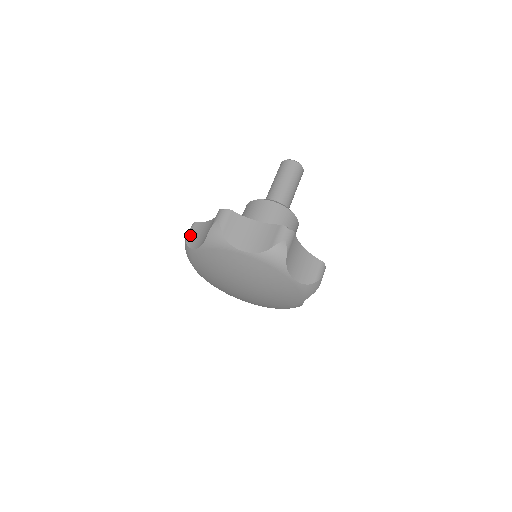
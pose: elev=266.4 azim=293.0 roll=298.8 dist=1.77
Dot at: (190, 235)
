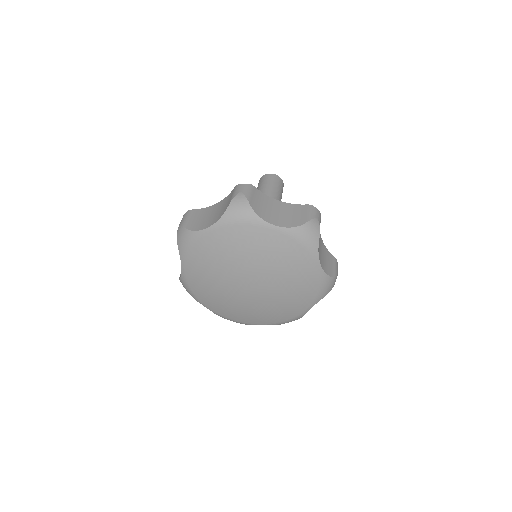
Dot at: (188, 220)
